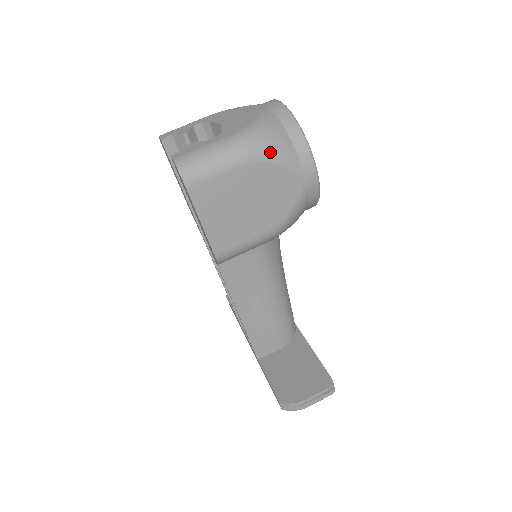
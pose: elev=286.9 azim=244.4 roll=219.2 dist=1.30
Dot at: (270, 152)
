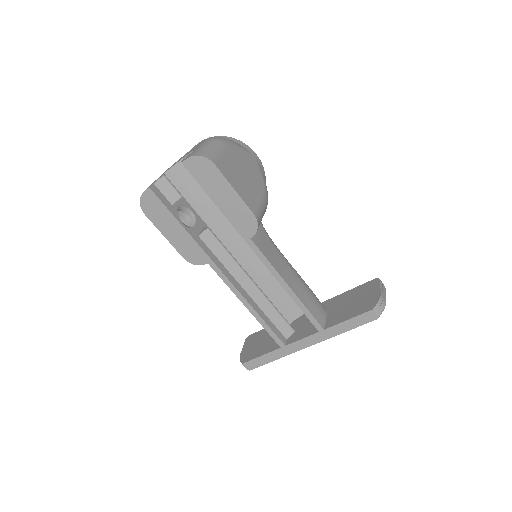
Dot at: (231, 142)
